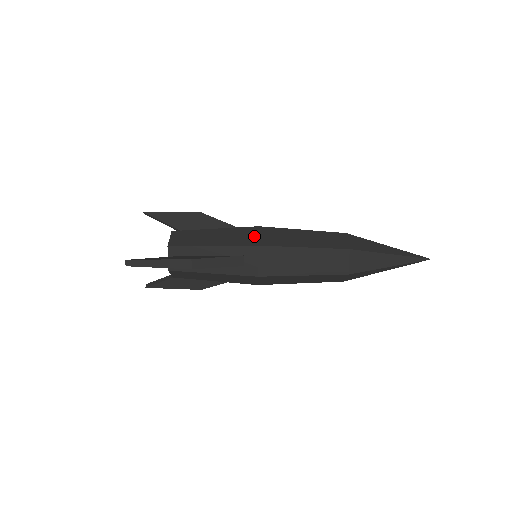
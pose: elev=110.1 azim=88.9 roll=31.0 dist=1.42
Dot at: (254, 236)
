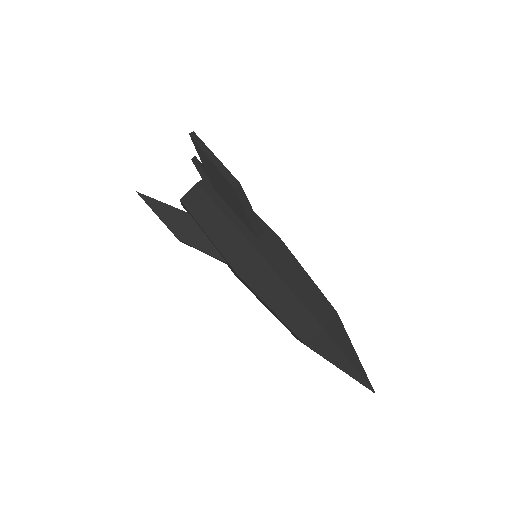
Dot at: (246, 263)
